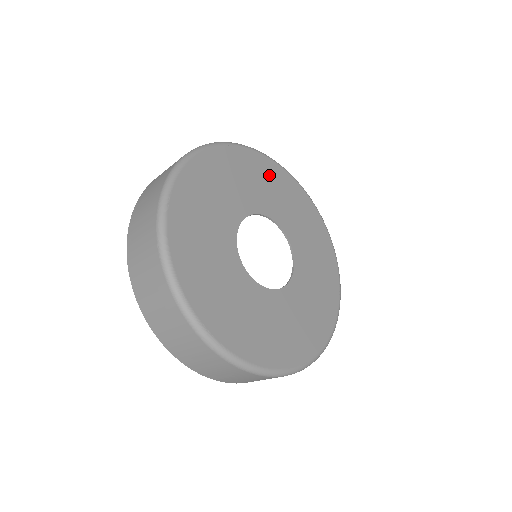
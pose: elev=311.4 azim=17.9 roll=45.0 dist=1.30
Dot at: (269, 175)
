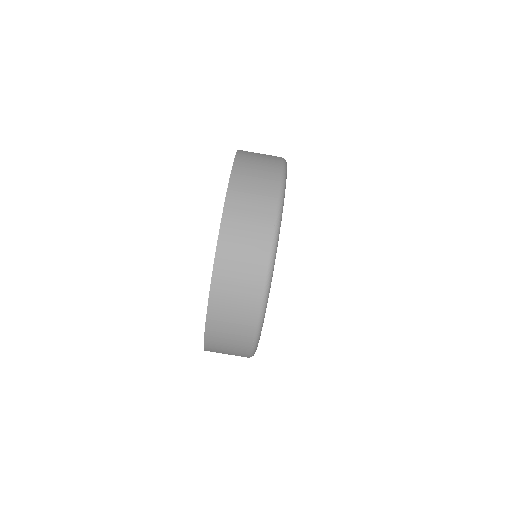
Dot at: occluded
